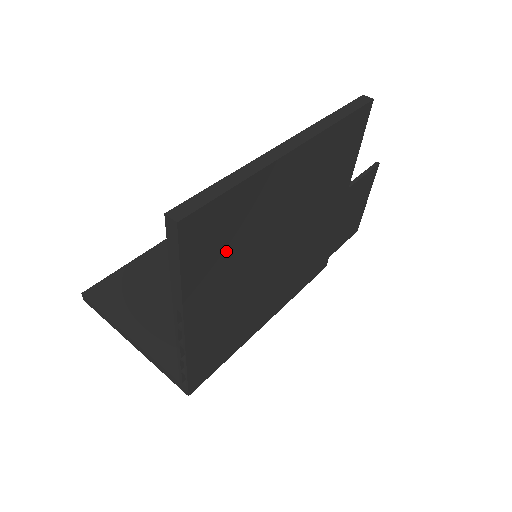
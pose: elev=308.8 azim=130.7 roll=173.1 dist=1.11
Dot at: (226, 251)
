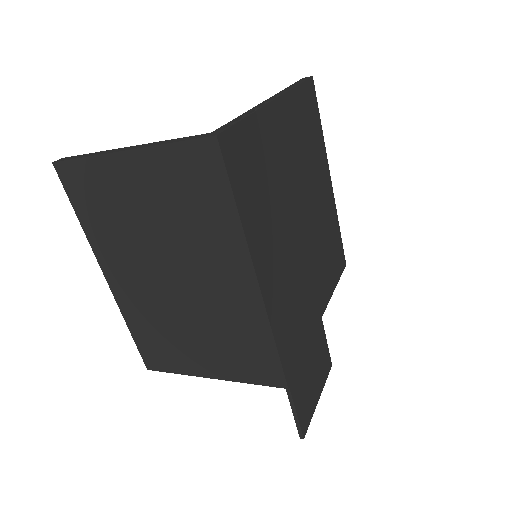
Dot at: (304, 133)
